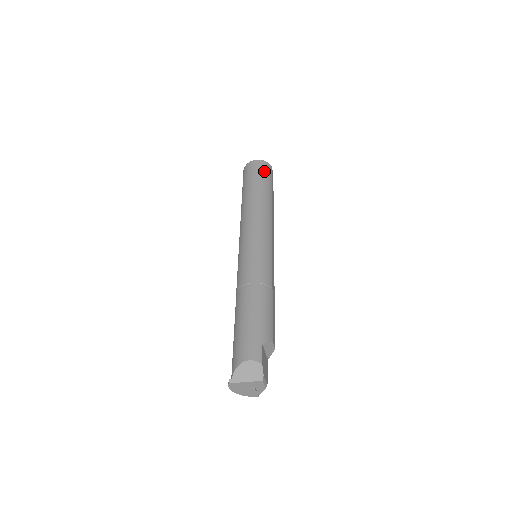
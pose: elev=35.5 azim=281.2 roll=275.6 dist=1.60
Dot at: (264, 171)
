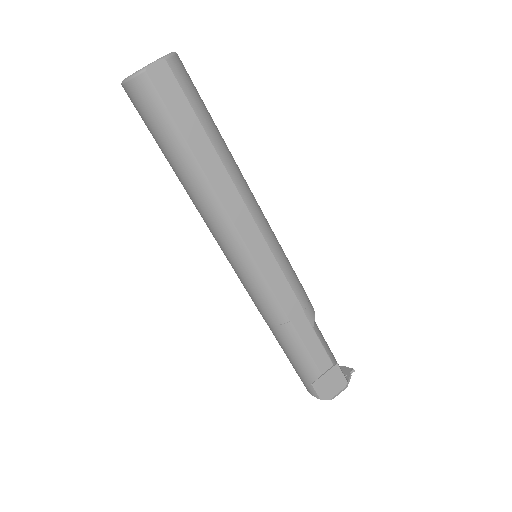
Dot at: (148, 114)
